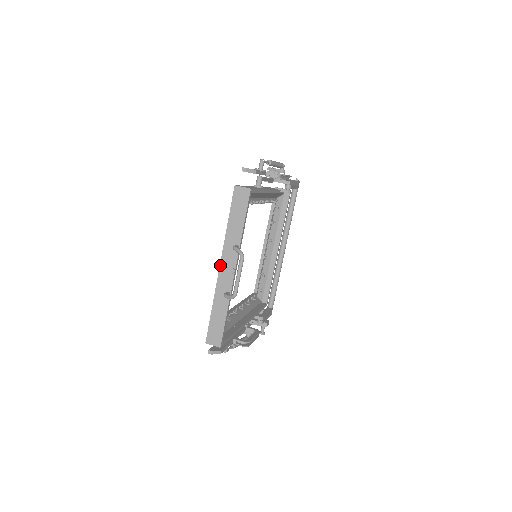
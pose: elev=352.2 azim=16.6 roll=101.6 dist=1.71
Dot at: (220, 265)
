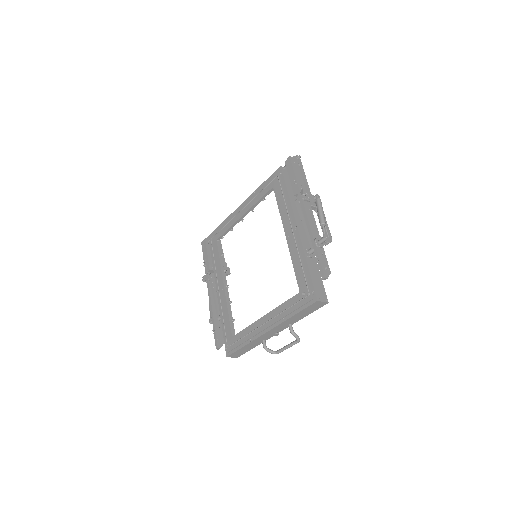
Dot at: (269, 331)
